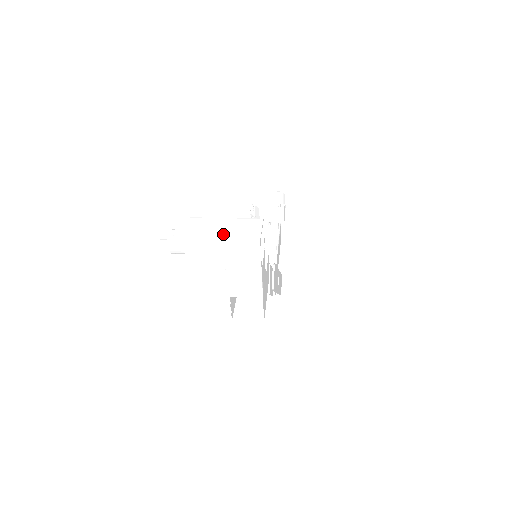
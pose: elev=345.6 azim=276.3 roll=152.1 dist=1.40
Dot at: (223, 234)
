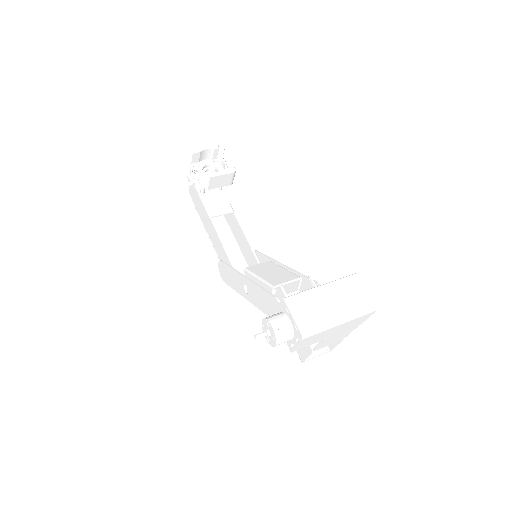
Dot at: (339, 315)
